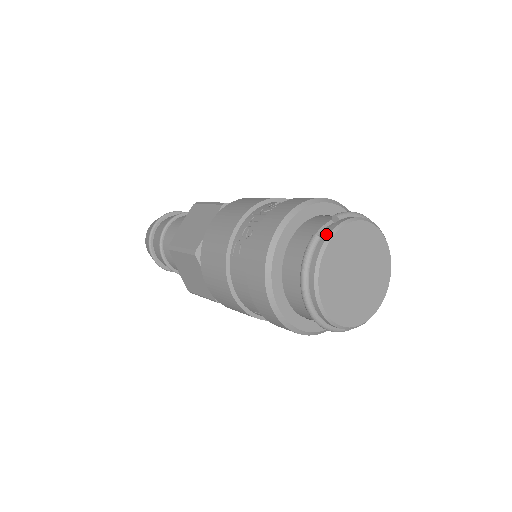
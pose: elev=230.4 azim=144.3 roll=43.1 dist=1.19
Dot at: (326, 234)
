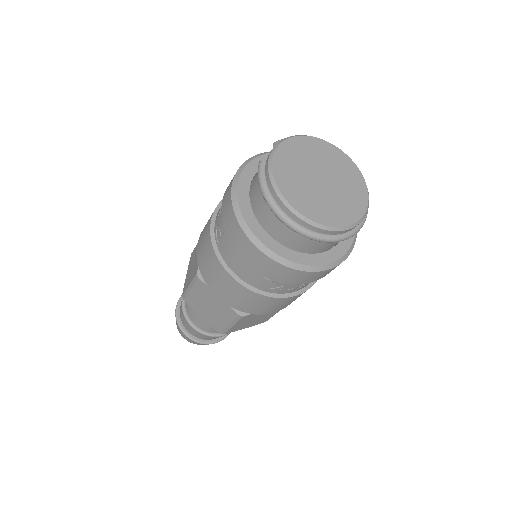
Dot at: (269, 154)
